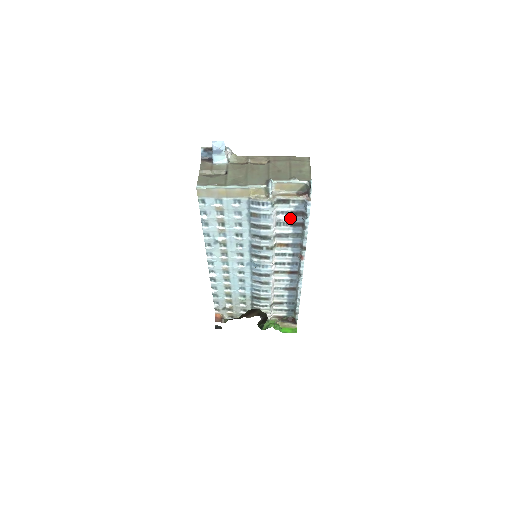
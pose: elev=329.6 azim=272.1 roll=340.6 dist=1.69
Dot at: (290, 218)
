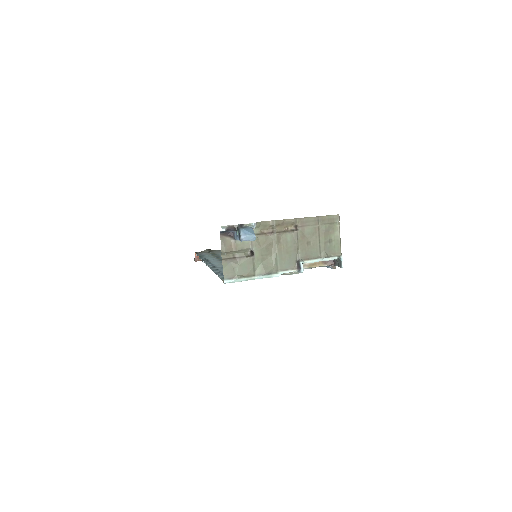
Dot at: occluded
